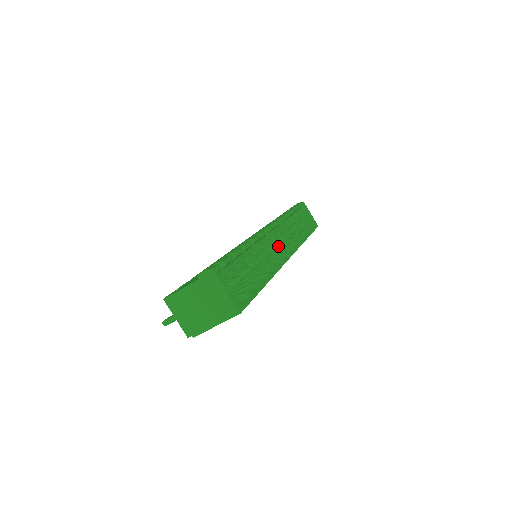
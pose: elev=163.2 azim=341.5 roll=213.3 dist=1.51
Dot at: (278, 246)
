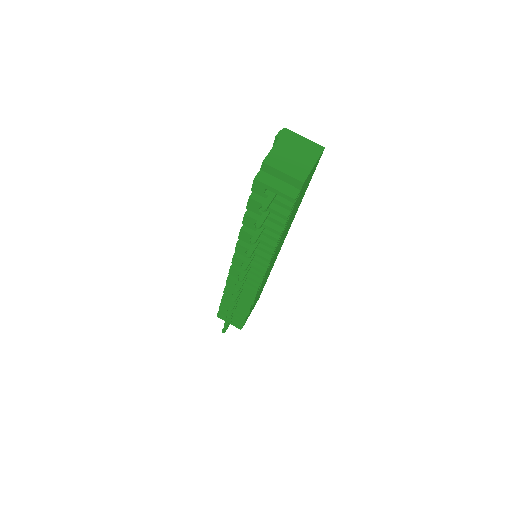
Dot at: occluded
